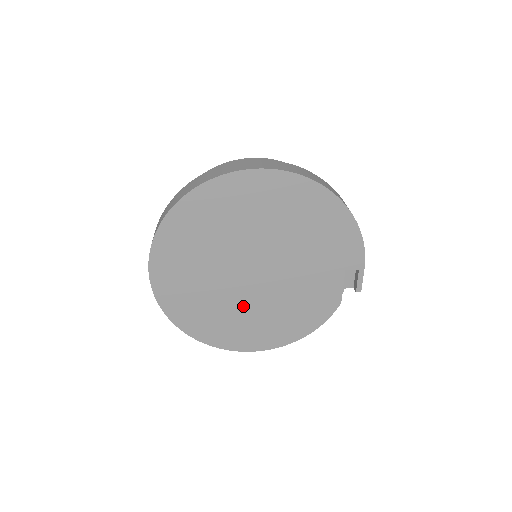
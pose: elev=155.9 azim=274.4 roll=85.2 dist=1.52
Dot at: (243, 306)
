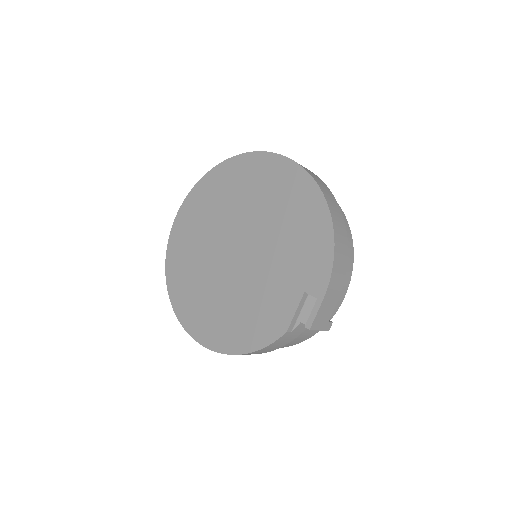
Dot at: (213, 284)
